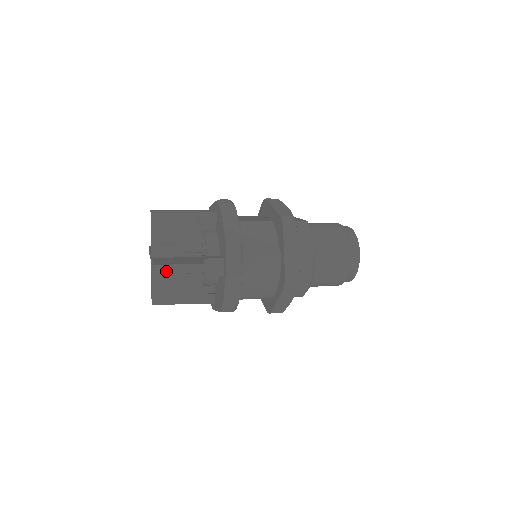
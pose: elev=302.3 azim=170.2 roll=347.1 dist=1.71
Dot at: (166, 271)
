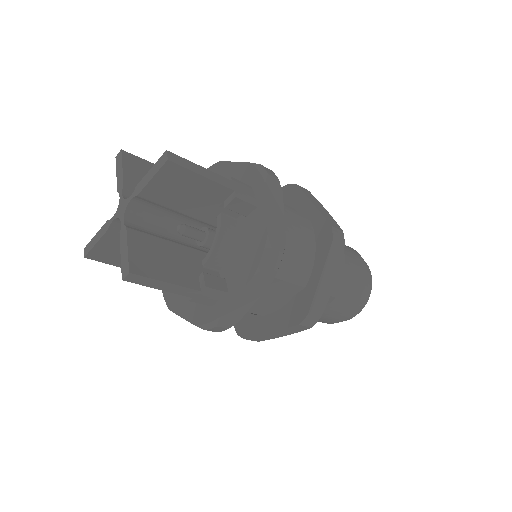
Dot at: (184, 165)
